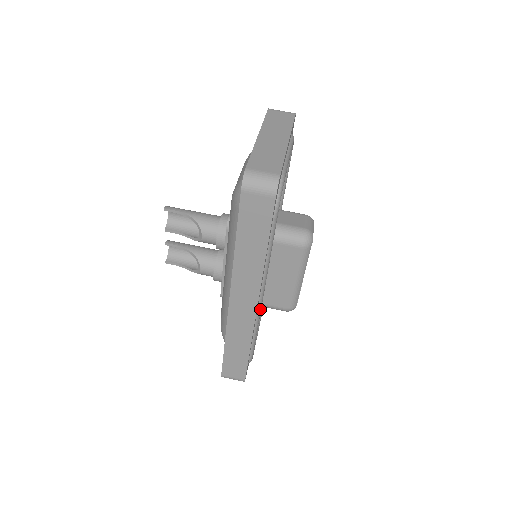
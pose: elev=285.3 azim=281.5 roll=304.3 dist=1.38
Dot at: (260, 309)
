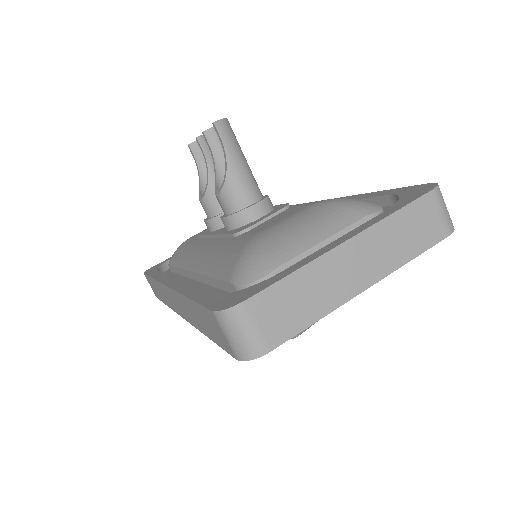
Dot at: occluded
